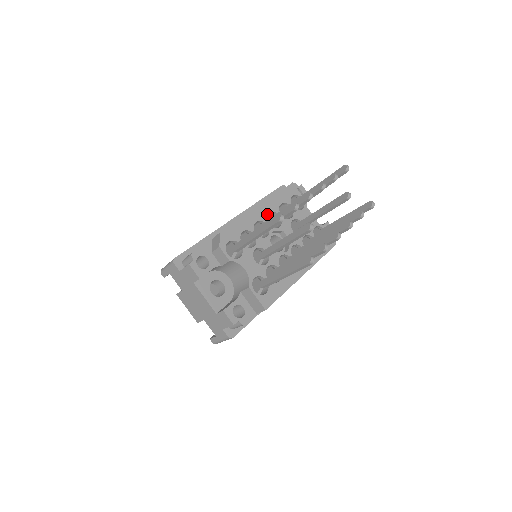
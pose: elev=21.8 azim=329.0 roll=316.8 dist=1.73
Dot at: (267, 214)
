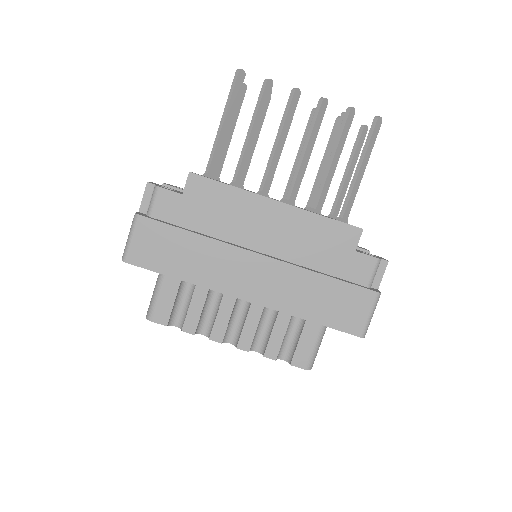
Dot at: occluded
